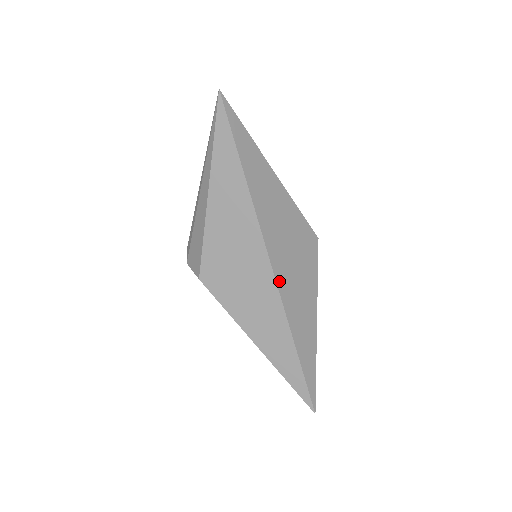
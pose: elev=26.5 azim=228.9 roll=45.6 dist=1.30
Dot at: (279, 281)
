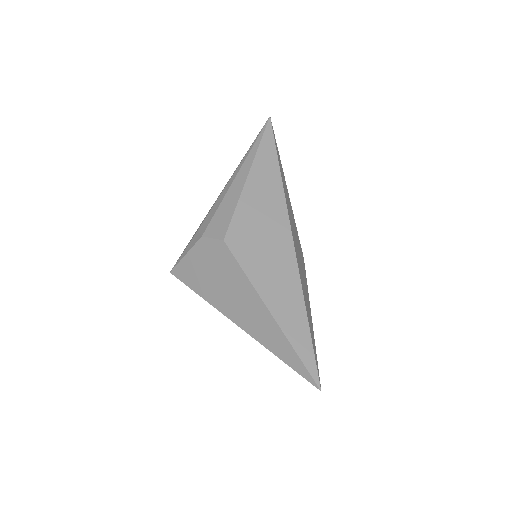
Dot at: (296, 255)
